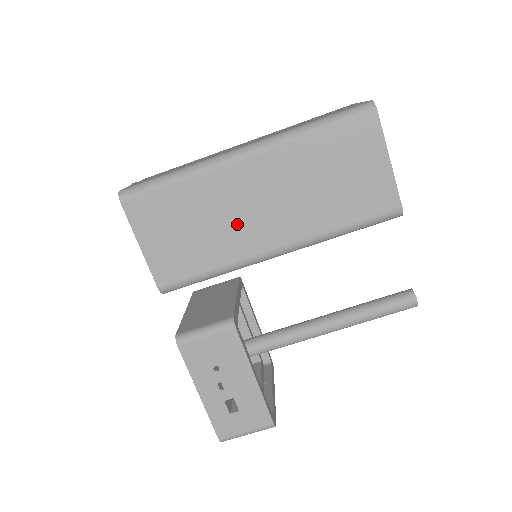
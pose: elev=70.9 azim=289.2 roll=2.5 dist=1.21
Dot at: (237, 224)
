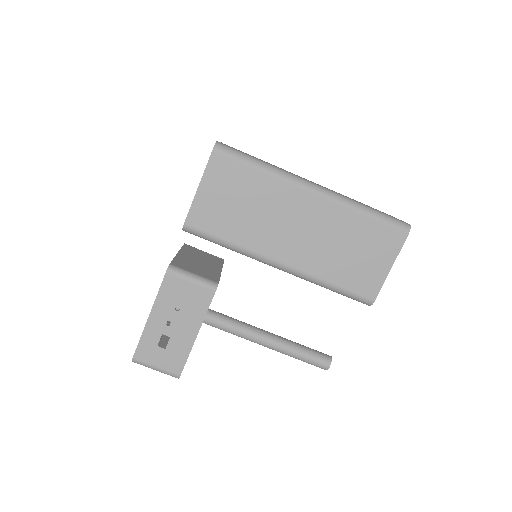
Dot at: (272, 227)
